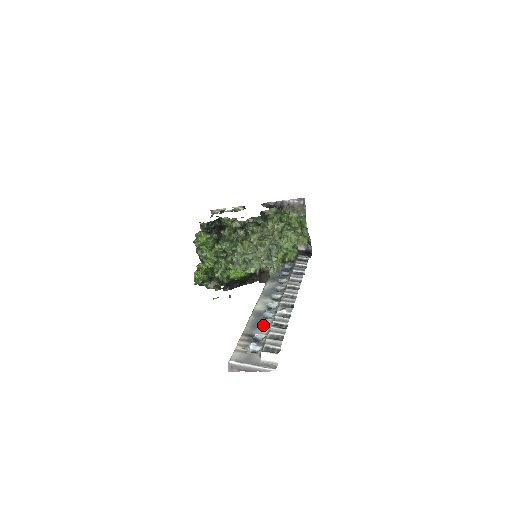
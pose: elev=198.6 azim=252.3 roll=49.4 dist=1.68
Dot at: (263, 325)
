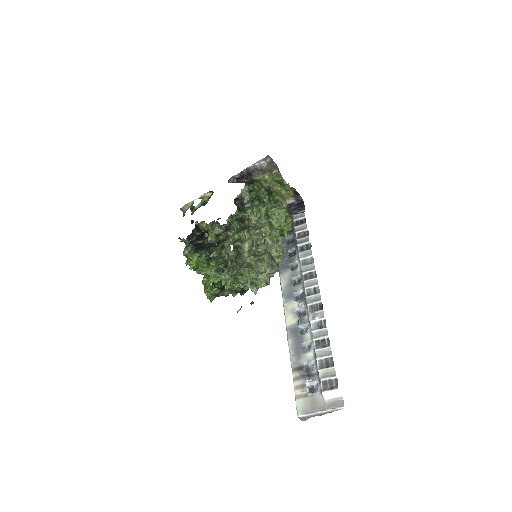
Dot at: (305, 345)
